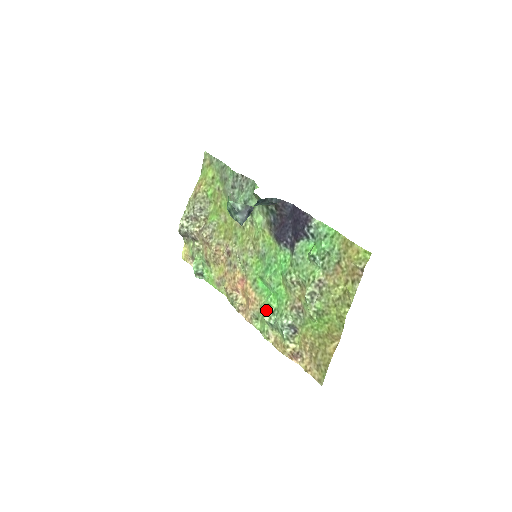
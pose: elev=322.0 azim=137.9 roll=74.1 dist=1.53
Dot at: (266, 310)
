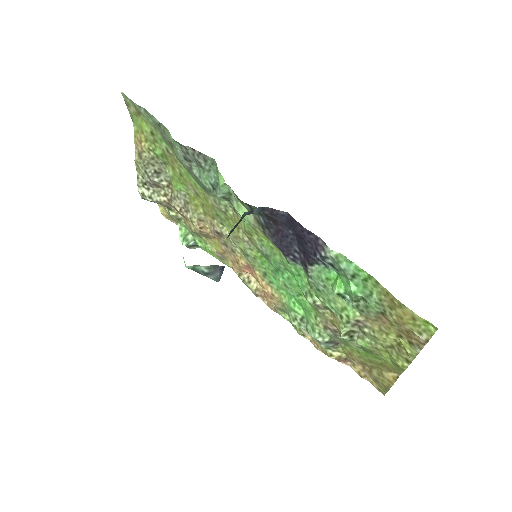
Dot at: (291, 315)
